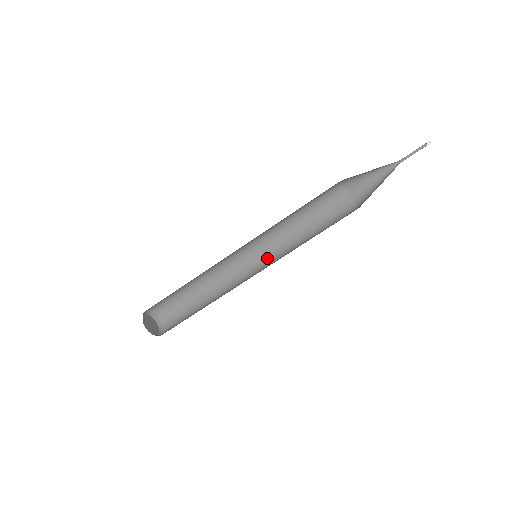
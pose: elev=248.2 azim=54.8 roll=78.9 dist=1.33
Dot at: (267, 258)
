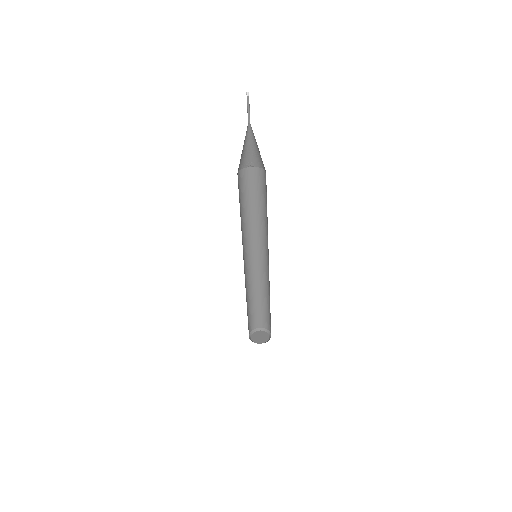
Dot at: (268, 252)
